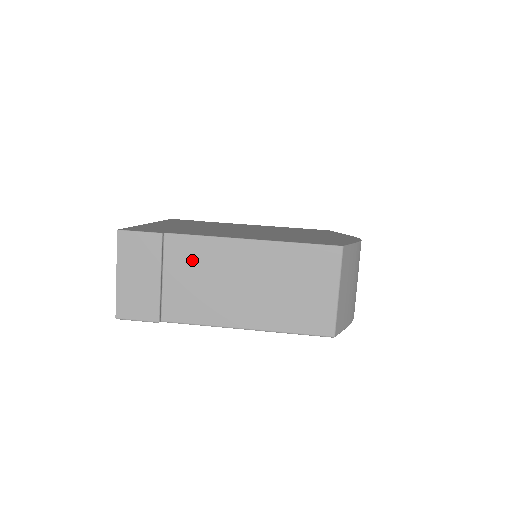
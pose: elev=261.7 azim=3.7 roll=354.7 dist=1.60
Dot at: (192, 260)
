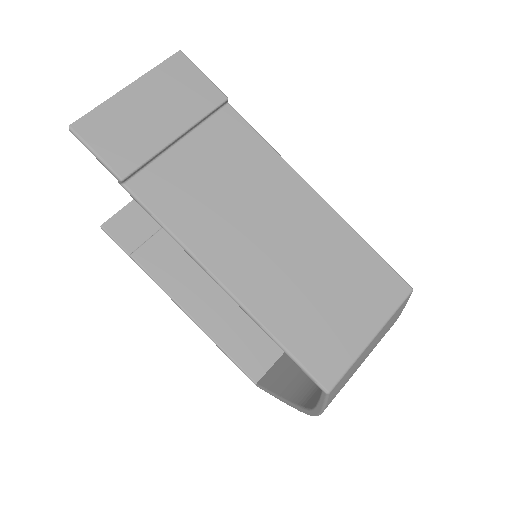
Dot at: (233, 155)
